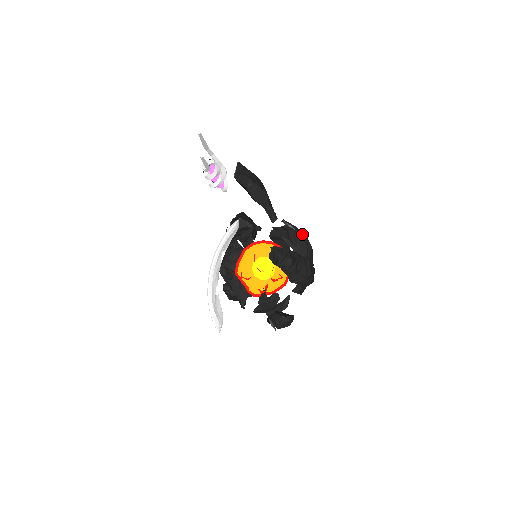
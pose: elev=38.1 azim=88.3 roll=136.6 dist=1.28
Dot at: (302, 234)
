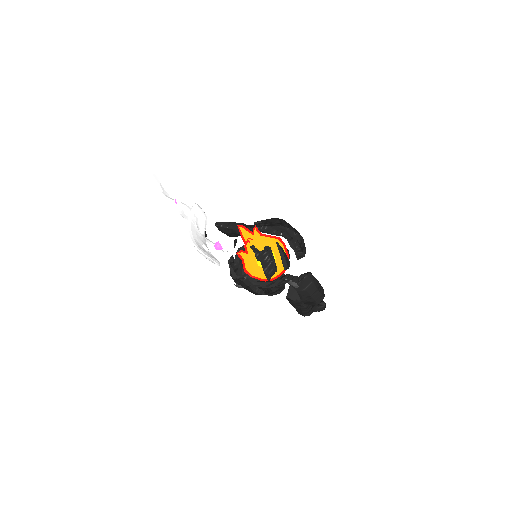
Dot at: (273, 219)
